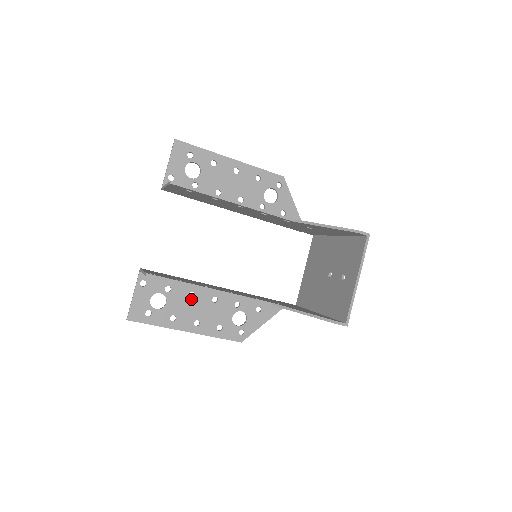
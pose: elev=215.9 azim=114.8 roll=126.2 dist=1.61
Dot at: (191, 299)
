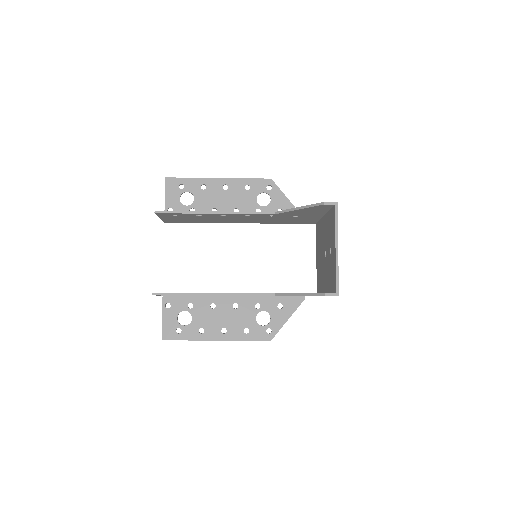
Dot at: (213, 310)
